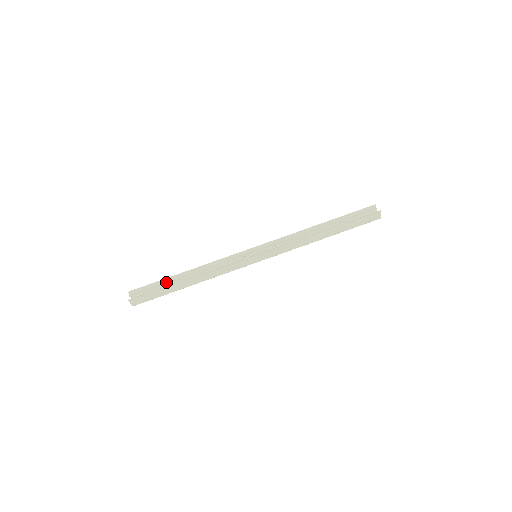
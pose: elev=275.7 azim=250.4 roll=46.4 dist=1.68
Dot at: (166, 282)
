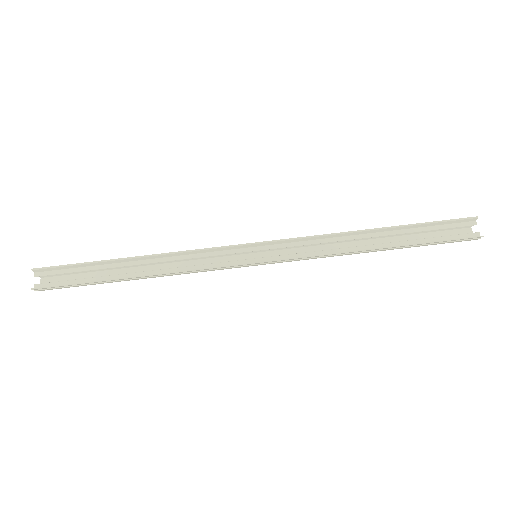
Dot at: (98, 265)
